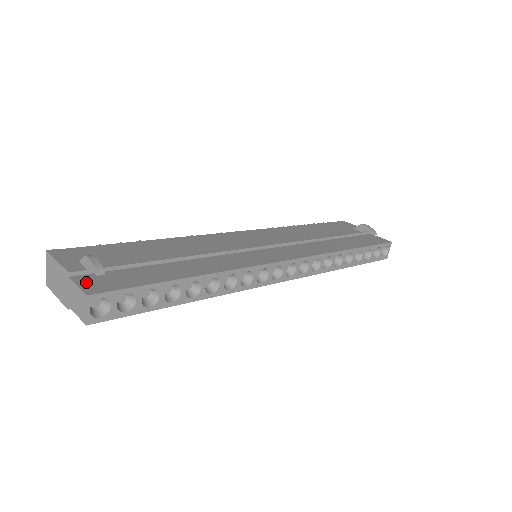
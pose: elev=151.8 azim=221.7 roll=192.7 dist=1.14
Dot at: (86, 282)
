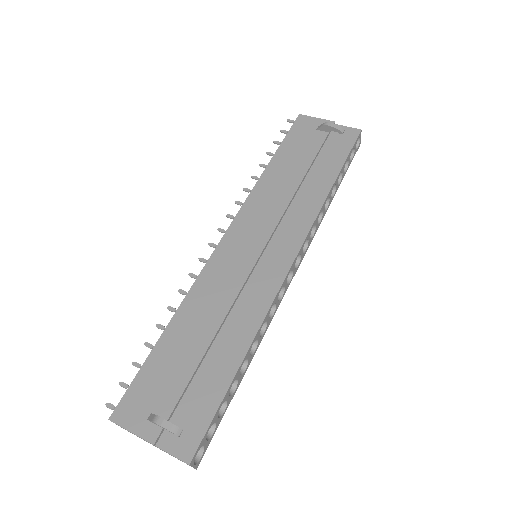
Dot at: (173, 444)
